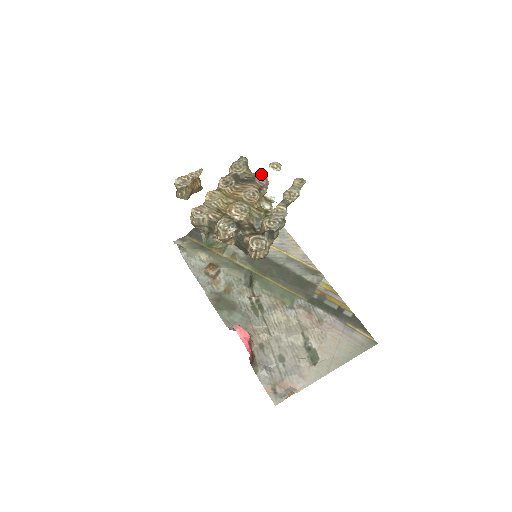
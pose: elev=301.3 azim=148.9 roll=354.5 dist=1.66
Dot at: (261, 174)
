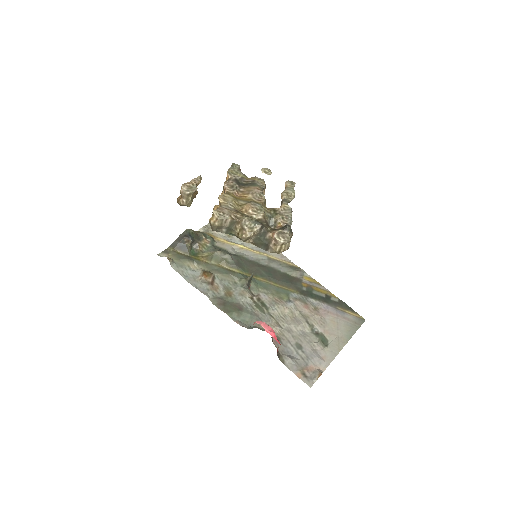
Dot at: (258, 178)
